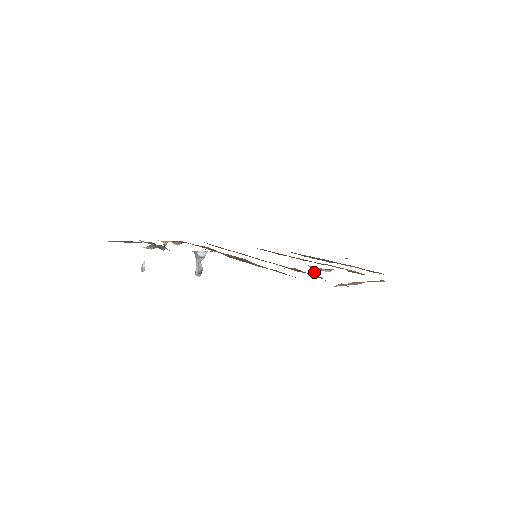
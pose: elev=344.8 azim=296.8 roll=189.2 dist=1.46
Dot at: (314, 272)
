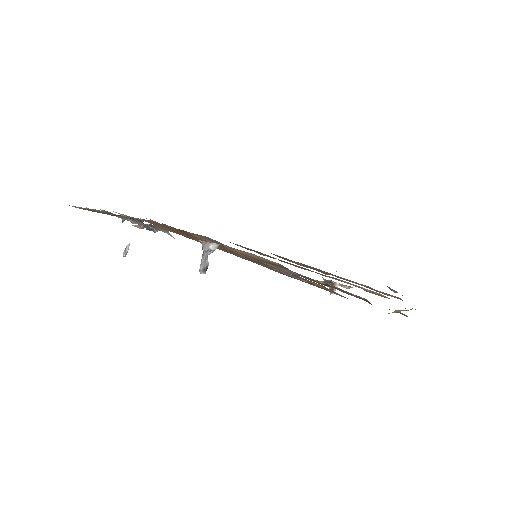
Dot at: occluded
